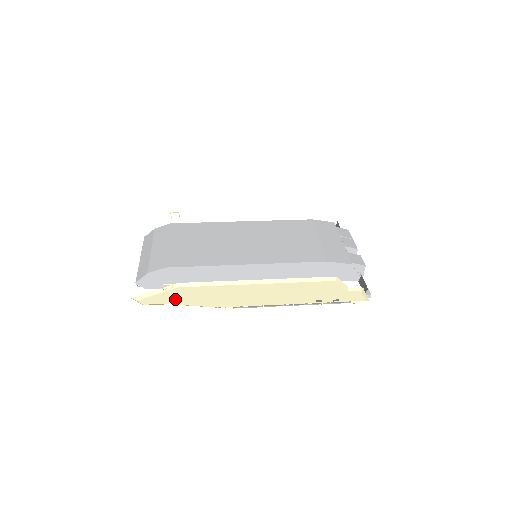
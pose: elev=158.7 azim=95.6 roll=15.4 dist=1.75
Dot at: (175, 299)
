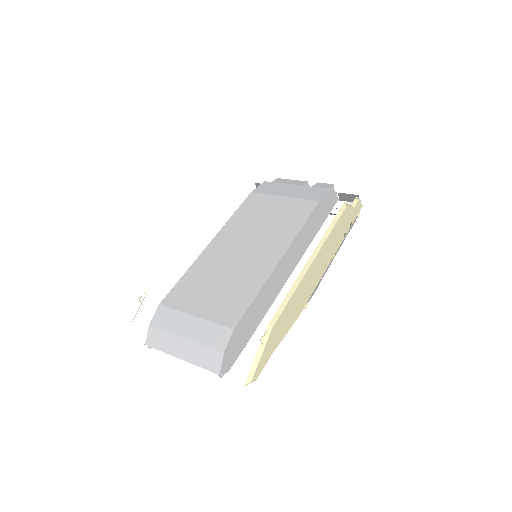
Dot at: (274, 343)
